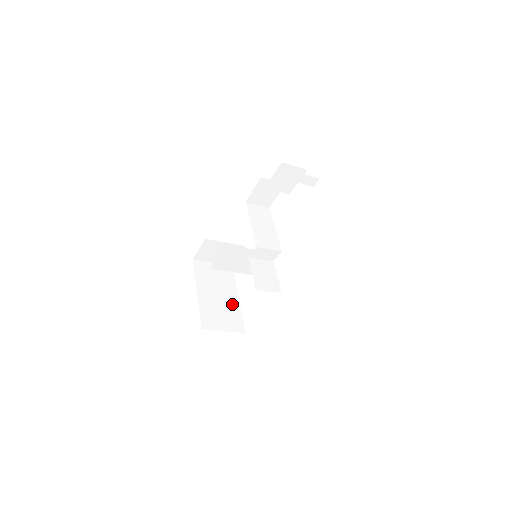
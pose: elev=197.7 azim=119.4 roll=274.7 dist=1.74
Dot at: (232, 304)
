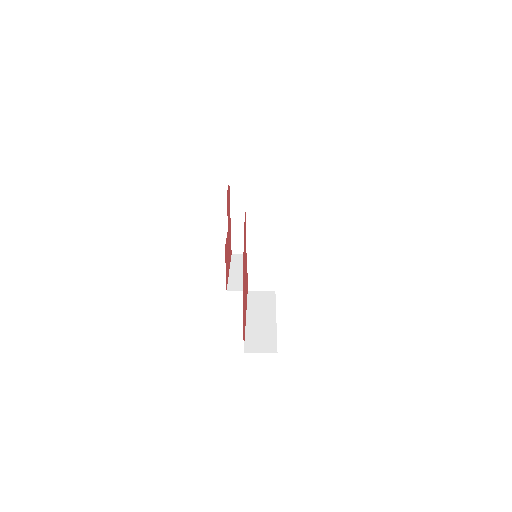
Dot at: occluded
